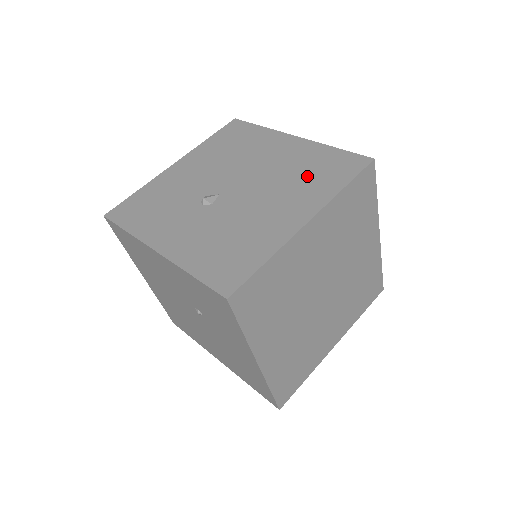
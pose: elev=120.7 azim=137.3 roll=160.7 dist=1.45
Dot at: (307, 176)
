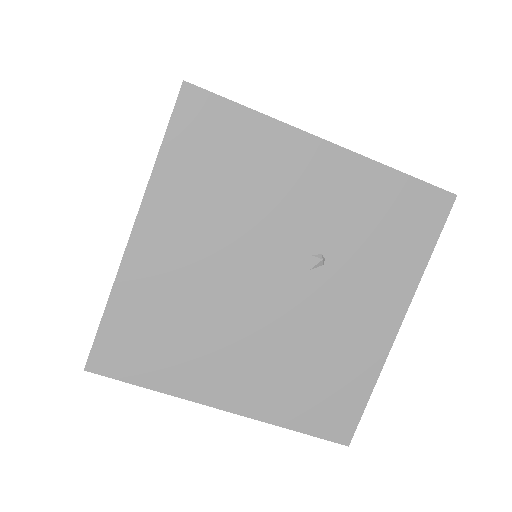
Dot at: occluded
